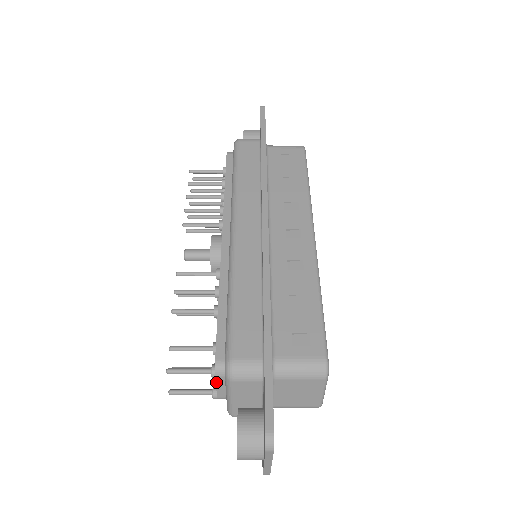
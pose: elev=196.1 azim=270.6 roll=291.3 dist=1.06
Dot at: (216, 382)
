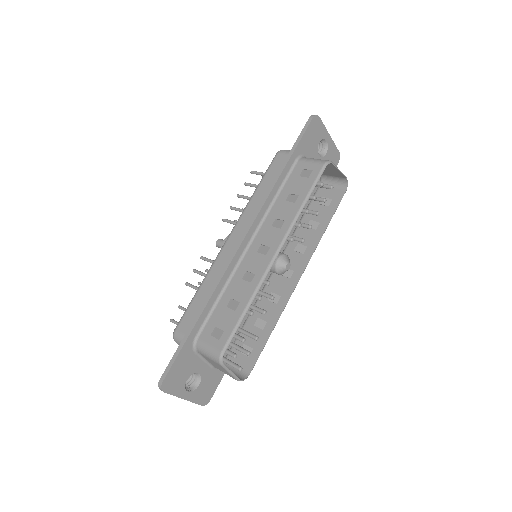
Dot at: occluded
